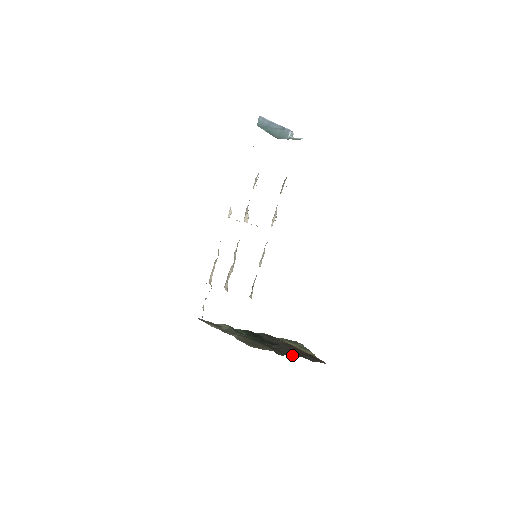
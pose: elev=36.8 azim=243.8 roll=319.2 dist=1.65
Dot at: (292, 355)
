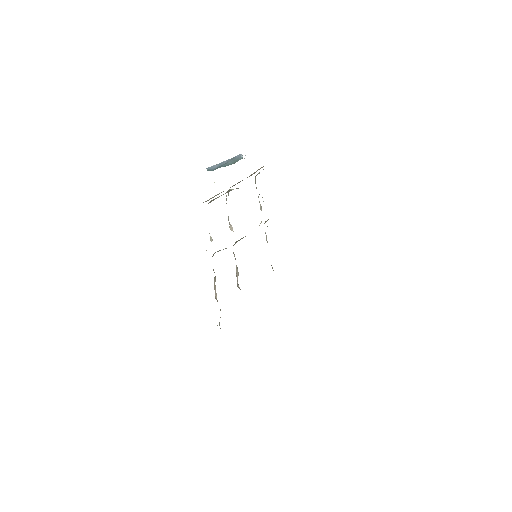
Dot at: occluded
